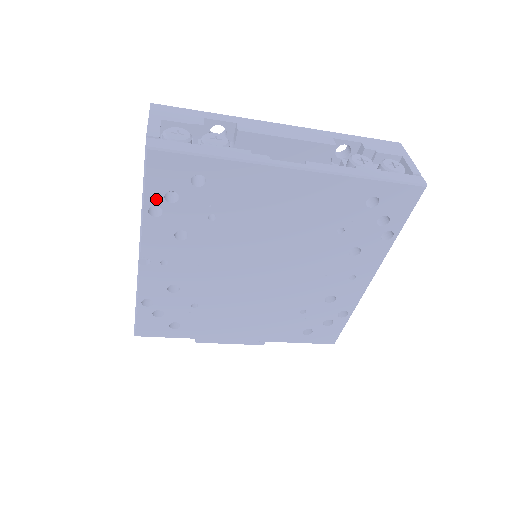
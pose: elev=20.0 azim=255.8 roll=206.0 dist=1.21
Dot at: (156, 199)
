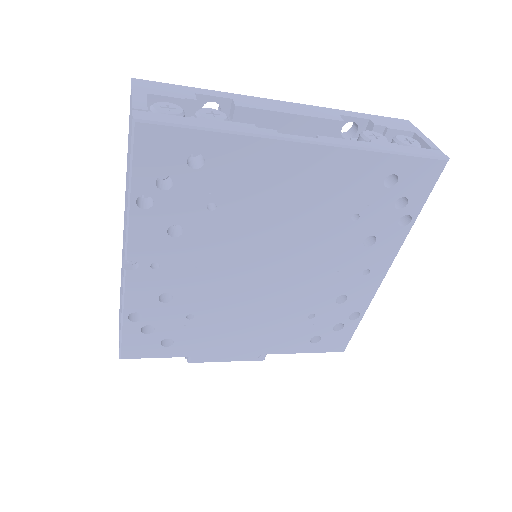
Dot at: (145, 186)
